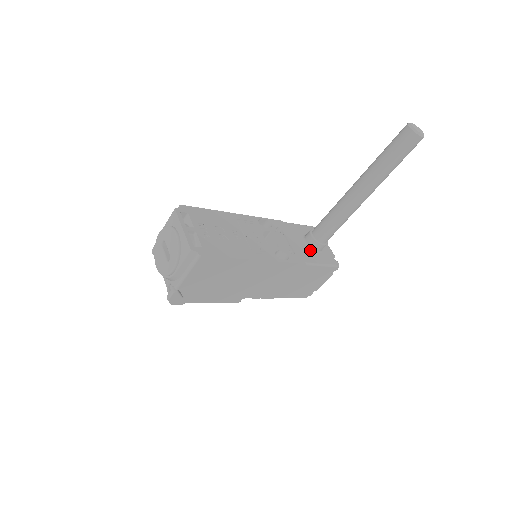
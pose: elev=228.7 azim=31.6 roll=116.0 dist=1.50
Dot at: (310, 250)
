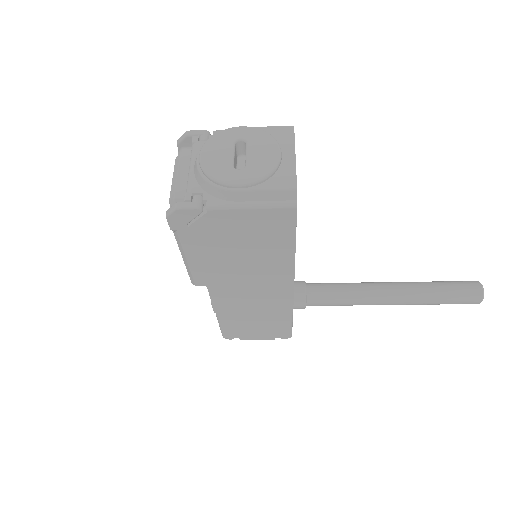
Dot at: occluded
